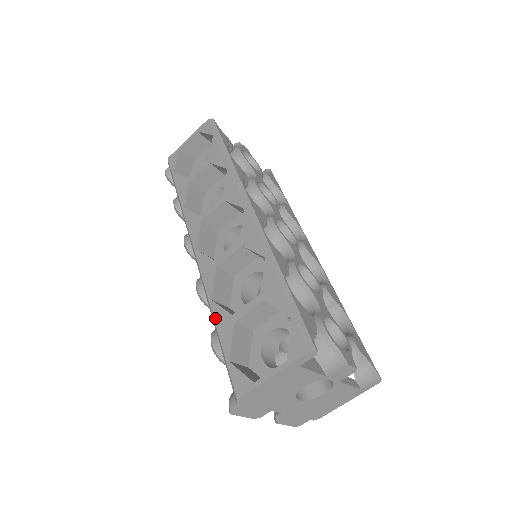
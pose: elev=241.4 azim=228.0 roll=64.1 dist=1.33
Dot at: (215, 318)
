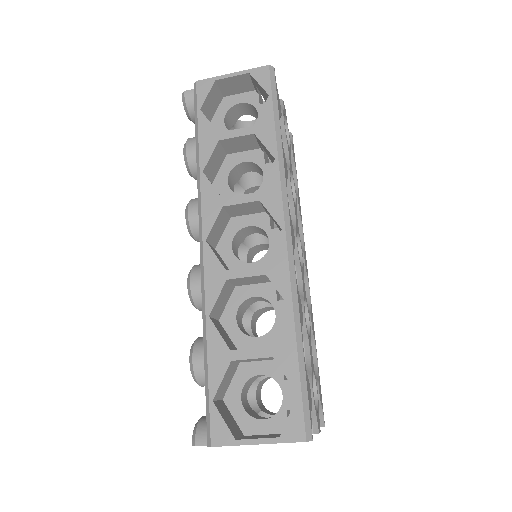
Dot at: (209, 342)
